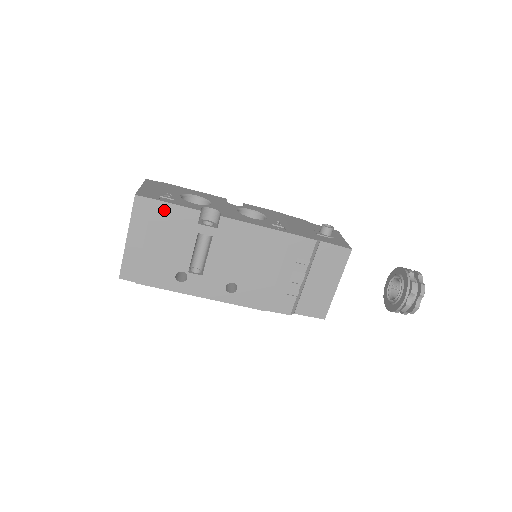
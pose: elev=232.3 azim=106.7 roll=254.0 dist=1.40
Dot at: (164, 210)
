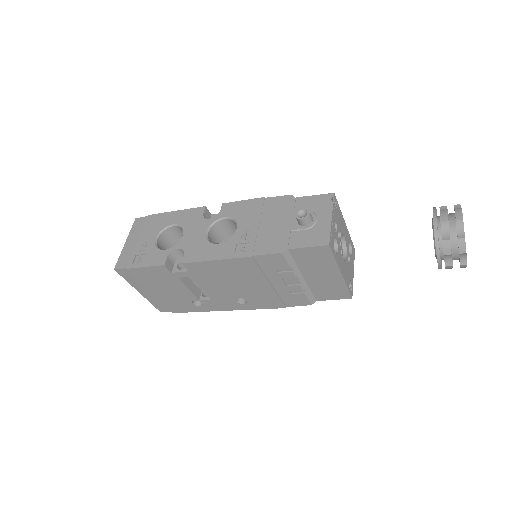
Dot at: (141, 272)
